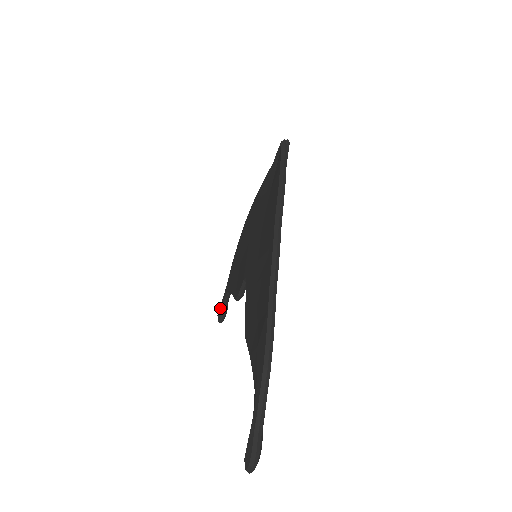
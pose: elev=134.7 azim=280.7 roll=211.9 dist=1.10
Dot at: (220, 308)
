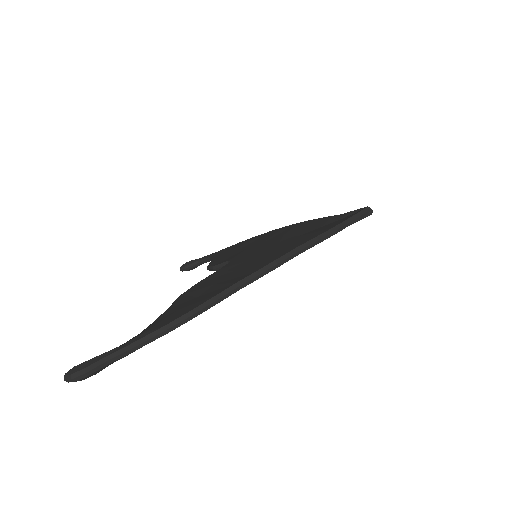
Dot at: (193, 261)
